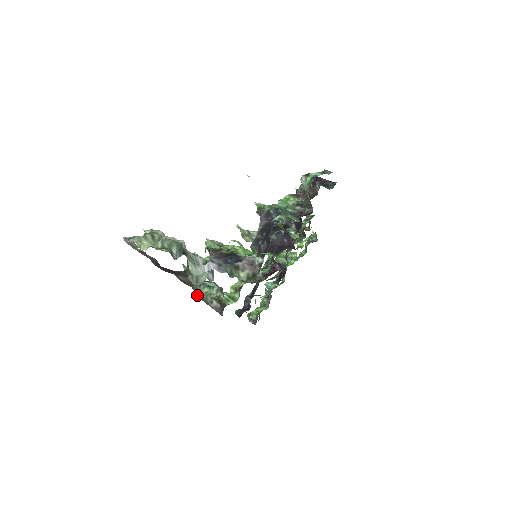
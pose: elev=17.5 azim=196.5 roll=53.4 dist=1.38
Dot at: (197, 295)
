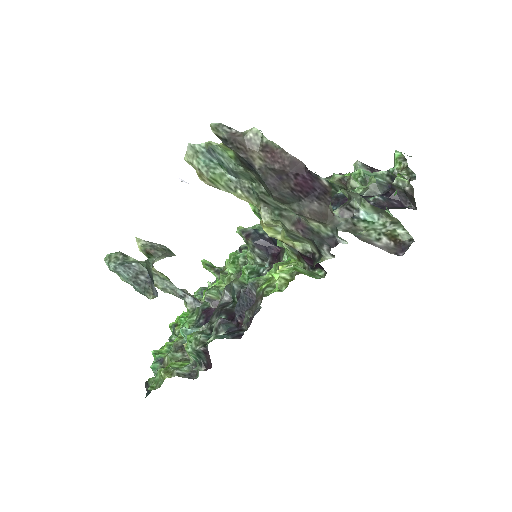
Dot at: (350, 230)
